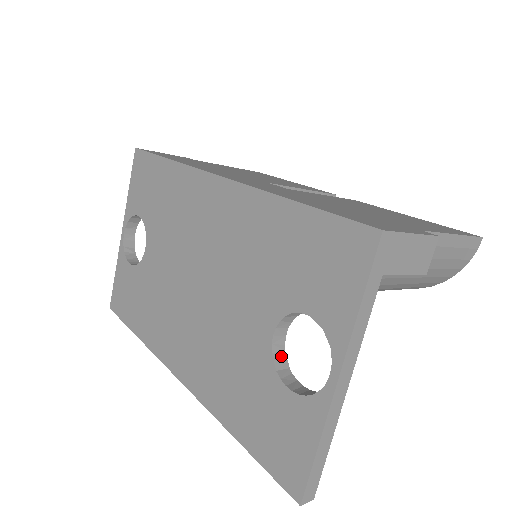
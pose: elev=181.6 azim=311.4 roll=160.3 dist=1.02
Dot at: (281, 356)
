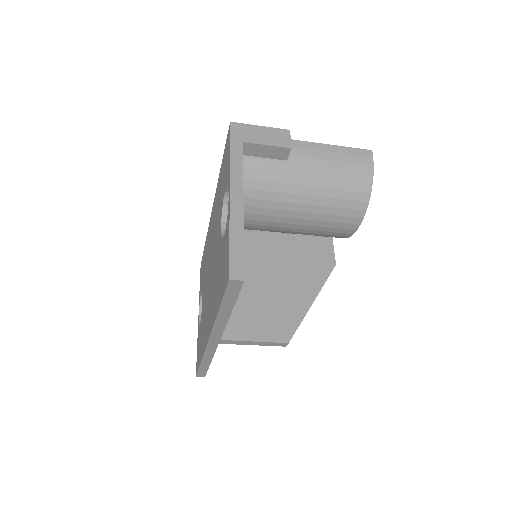
Dot at: occluded
